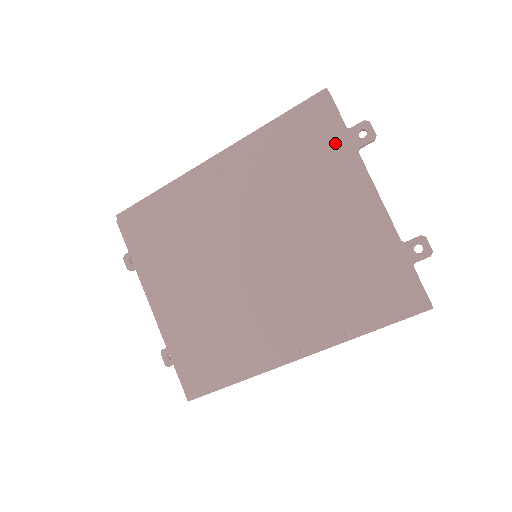
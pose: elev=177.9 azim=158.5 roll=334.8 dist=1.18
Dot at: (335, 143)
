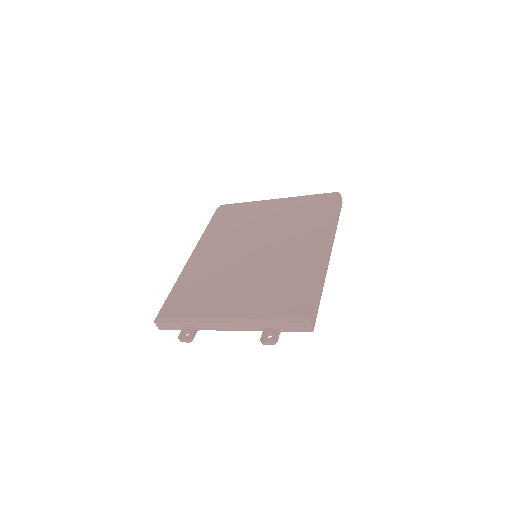
Dot at: (241, 207)
